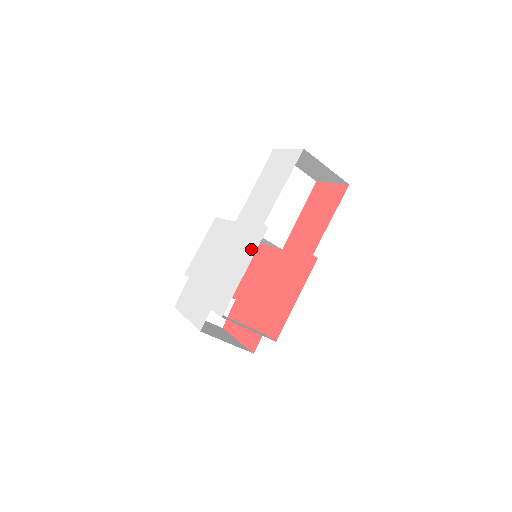
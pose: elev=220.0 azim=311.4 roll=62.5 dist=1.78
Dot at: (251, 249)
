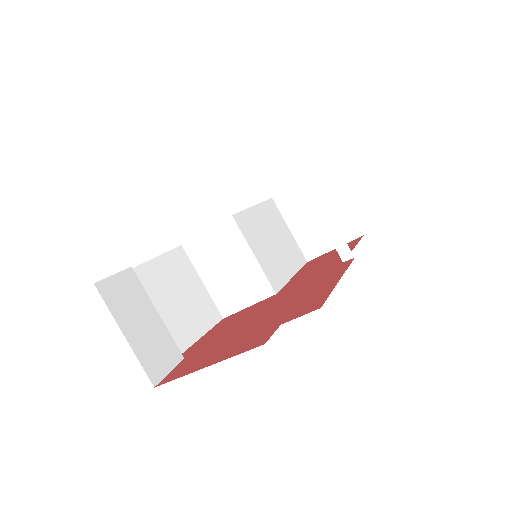
Dot at: occluded
